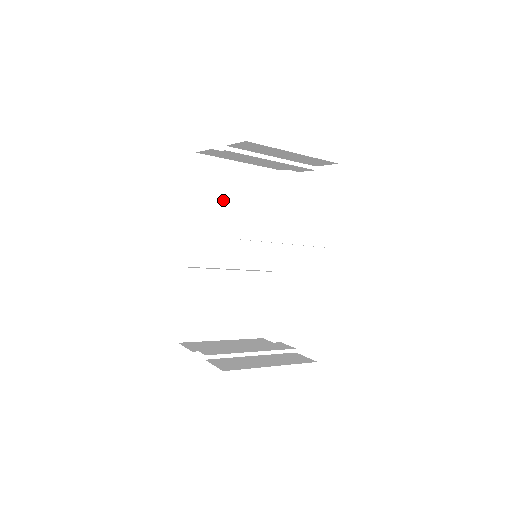
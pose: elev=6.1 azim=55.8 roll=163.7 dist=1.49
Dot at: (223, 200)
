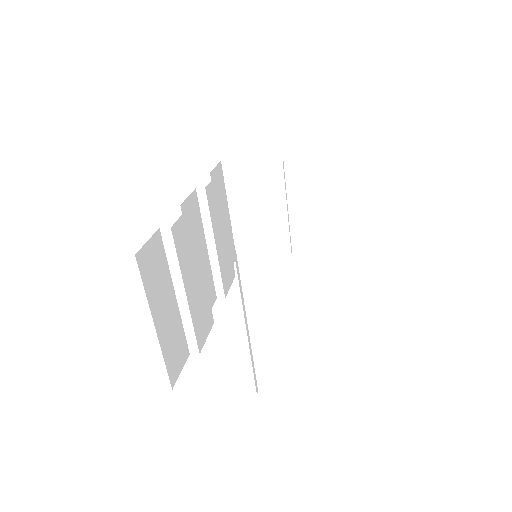
Dot at: (222, 208)
